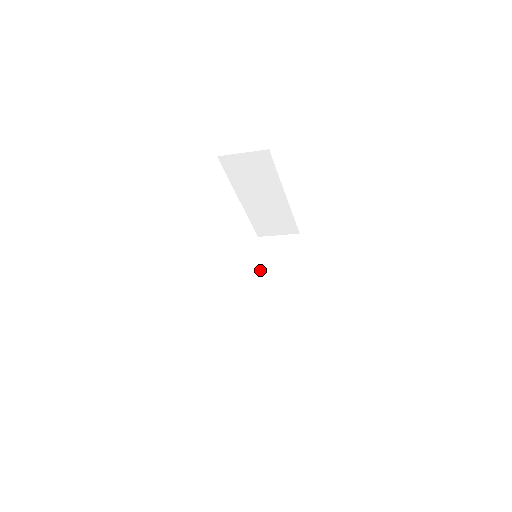
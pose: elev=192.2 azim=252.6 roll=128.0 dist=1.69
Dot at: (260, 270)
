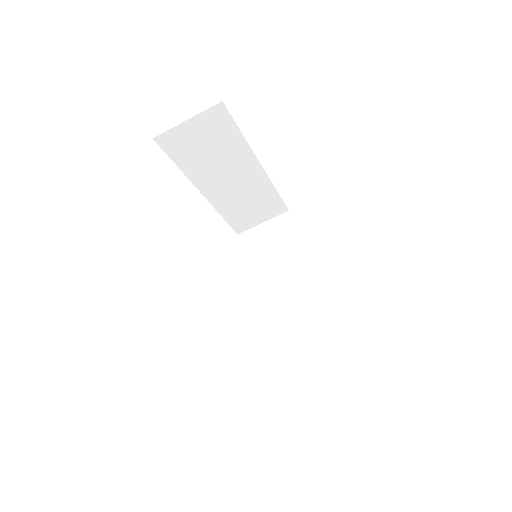
Dot at: (259, 274)
